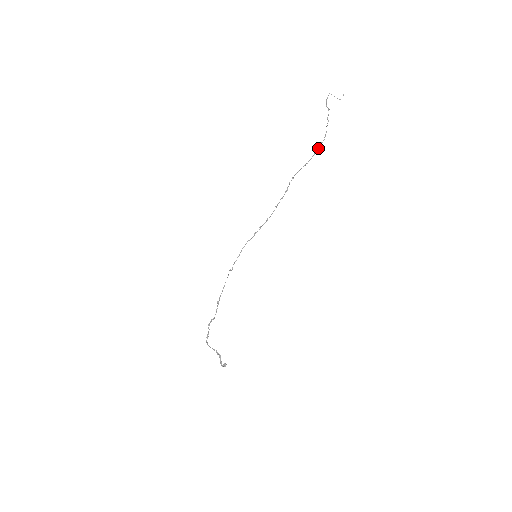
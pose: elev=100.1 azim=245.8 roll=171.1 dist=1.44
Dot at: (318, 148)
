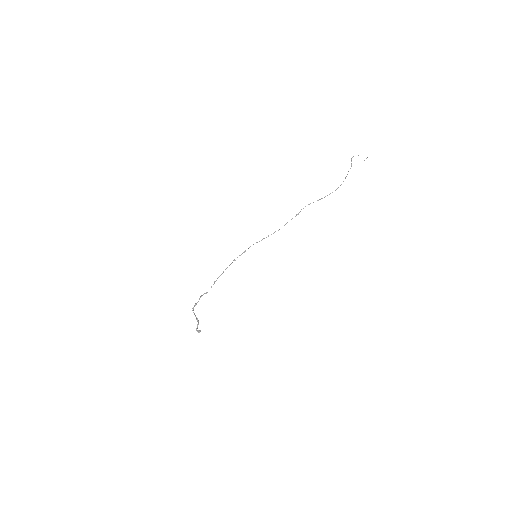
Dot at: occluded
